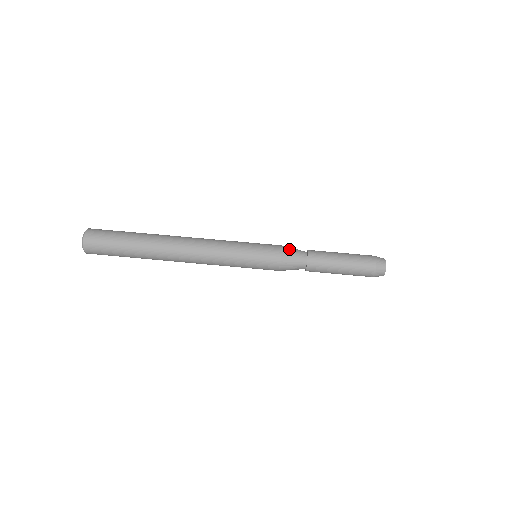
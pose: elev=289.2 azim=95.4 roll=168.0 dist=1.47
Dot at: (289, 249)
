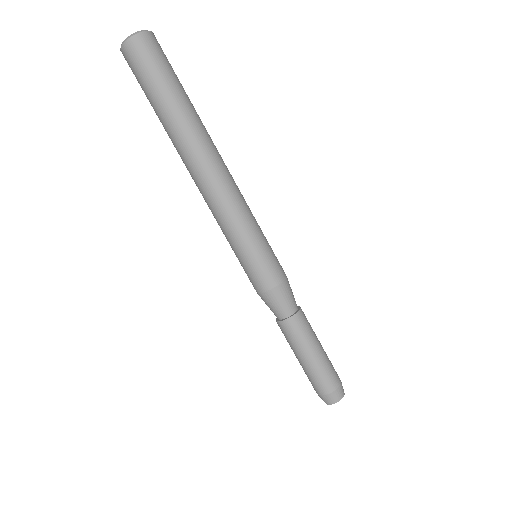
Dot at: (275, 298)
